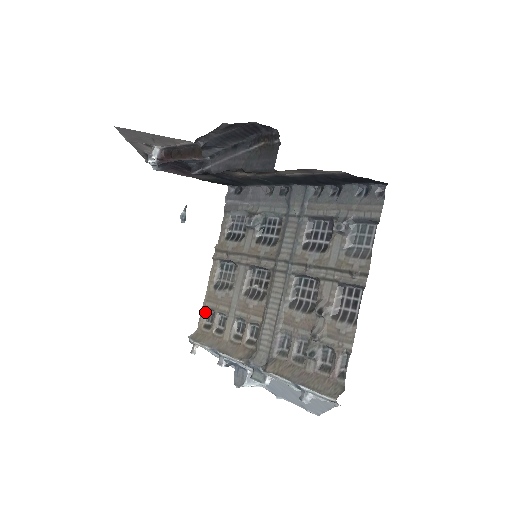
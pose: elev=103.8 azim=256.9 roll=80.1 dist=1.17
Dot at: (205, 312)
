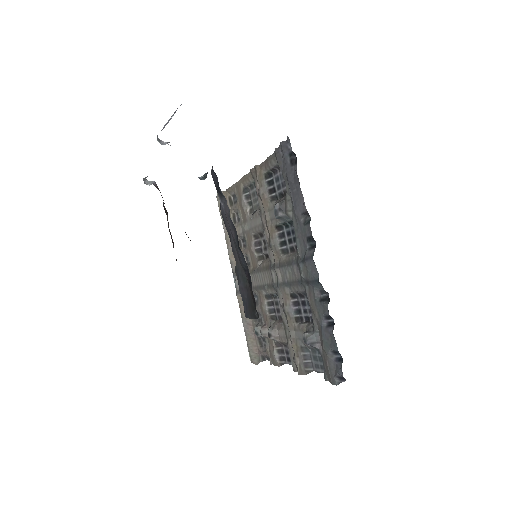
Dot at: (232, 191)
